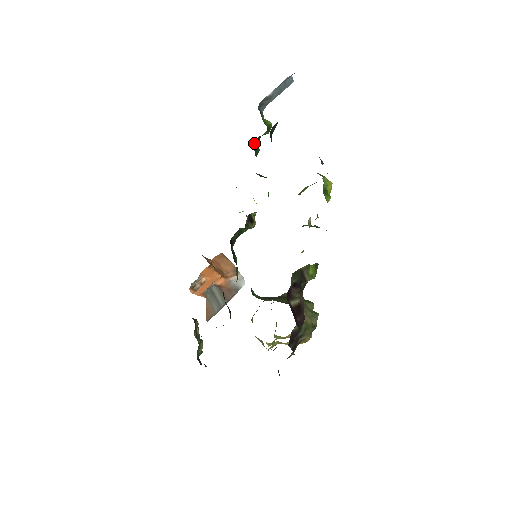
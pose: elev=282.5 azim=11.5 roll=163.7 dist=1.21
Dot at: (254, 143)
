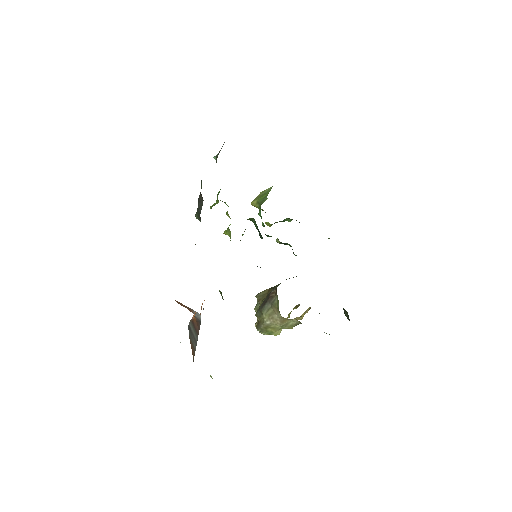
Dot at: occluded
